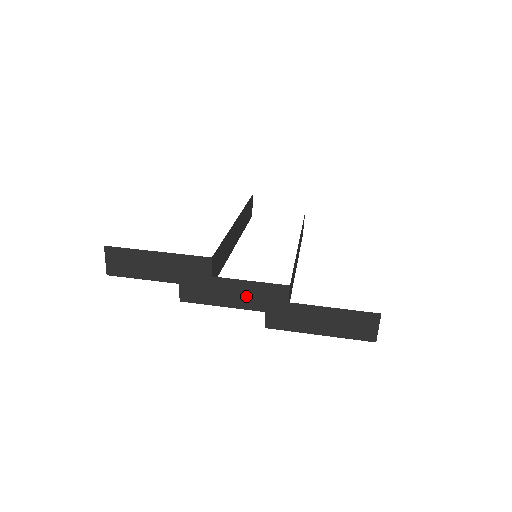
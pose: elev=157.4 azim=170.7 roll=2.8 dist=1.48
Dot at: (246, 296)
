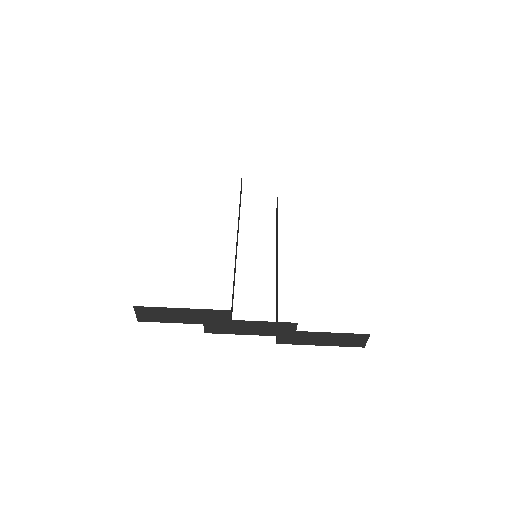
Dot at: (261, 329)
